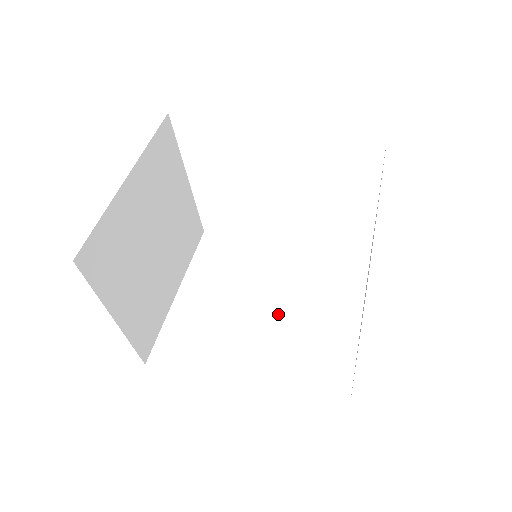
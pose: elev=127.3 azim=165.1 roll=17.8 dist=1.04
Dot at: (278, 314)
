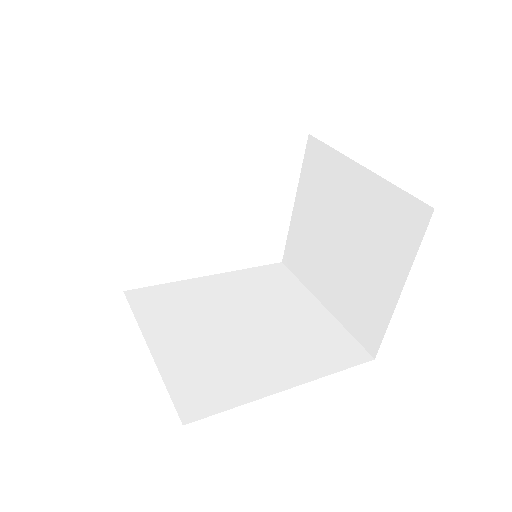
Dot at: (262, 325)
